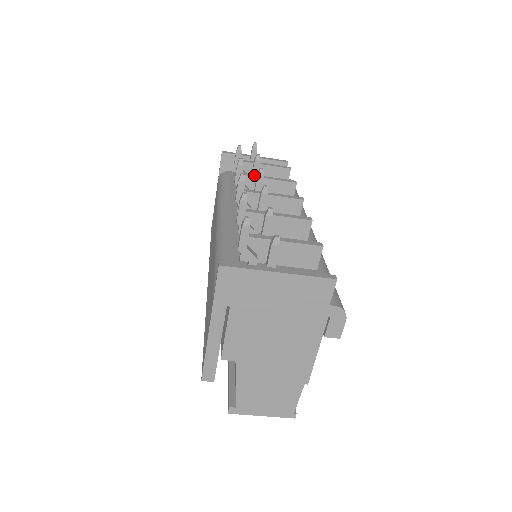
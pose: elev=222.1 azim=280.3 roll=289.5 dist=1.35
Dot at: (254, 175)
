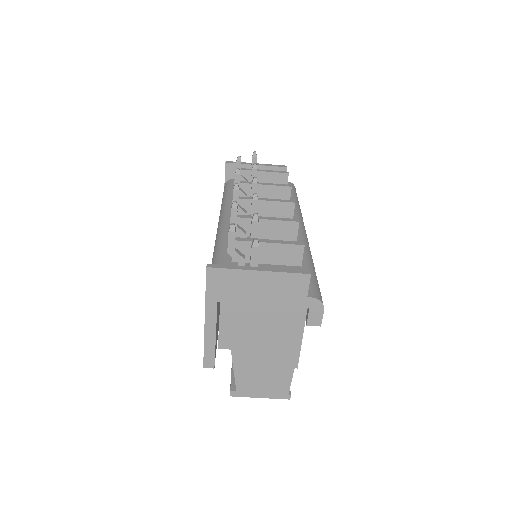
Dot at: occluded
